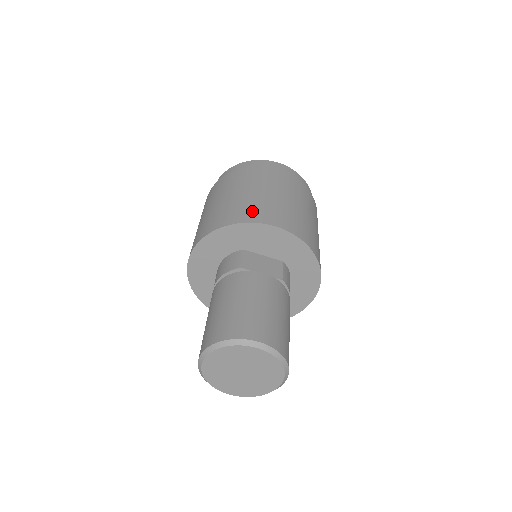
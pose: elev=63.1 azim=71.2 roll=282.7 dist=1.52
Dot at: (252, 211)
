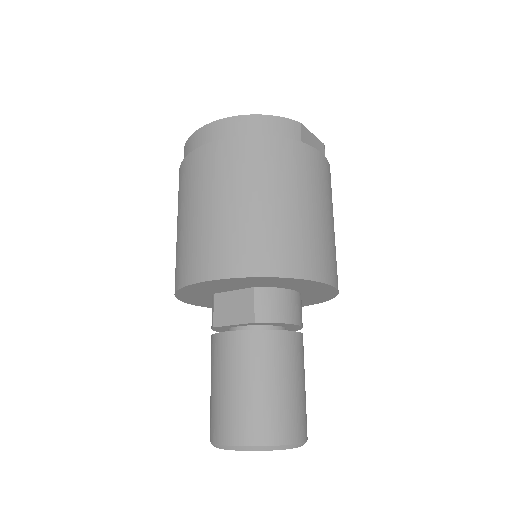
Dot at: (183, 264)
